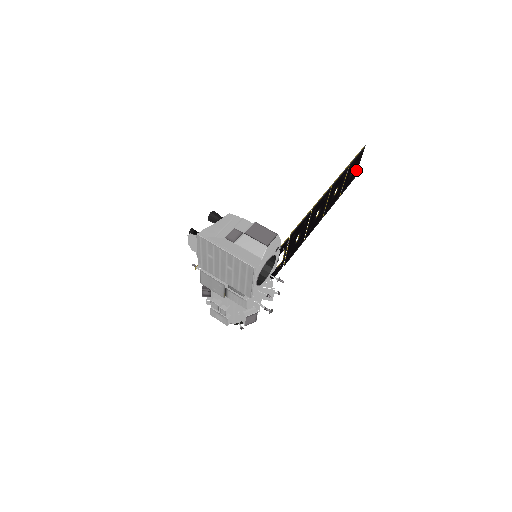
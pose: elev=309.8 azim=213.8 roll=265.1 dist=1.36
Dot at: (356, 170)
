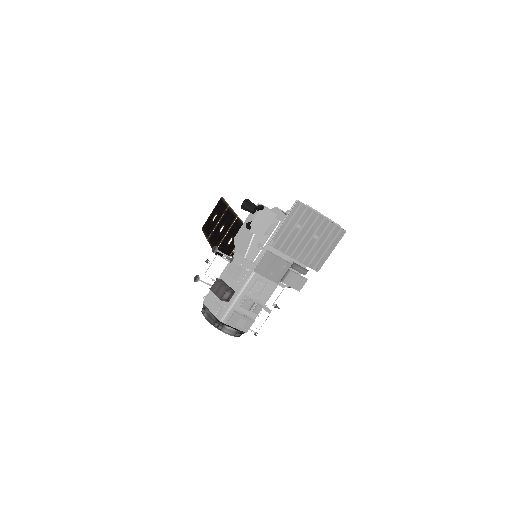
Dot at: (208, 220)
